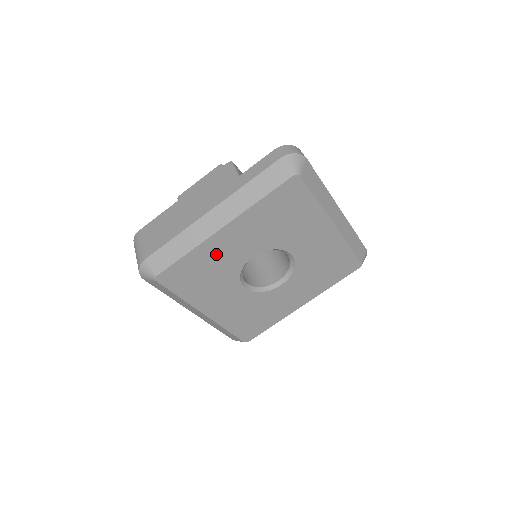
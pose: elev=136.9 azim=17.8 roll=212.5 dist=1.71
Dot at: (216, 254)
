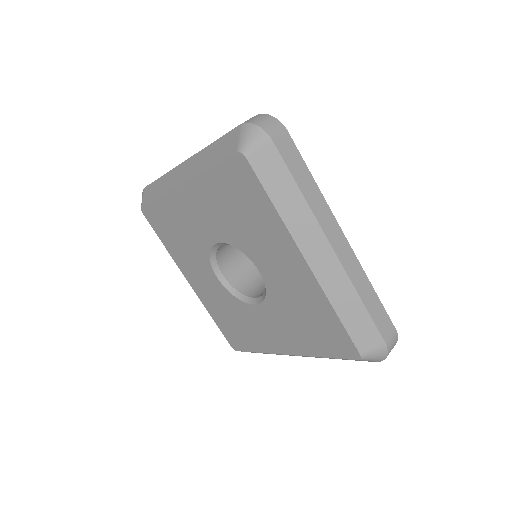
Dot at: (182, 215)
